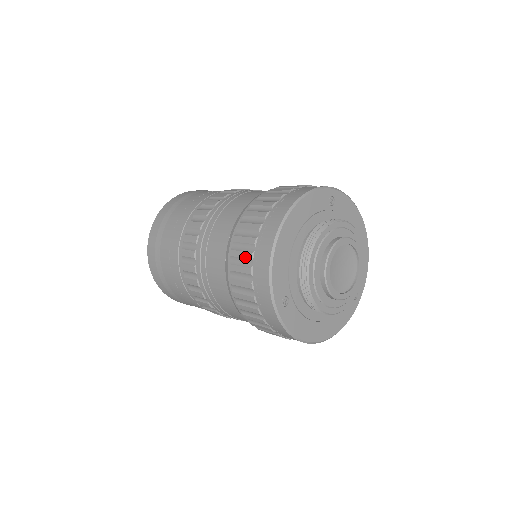
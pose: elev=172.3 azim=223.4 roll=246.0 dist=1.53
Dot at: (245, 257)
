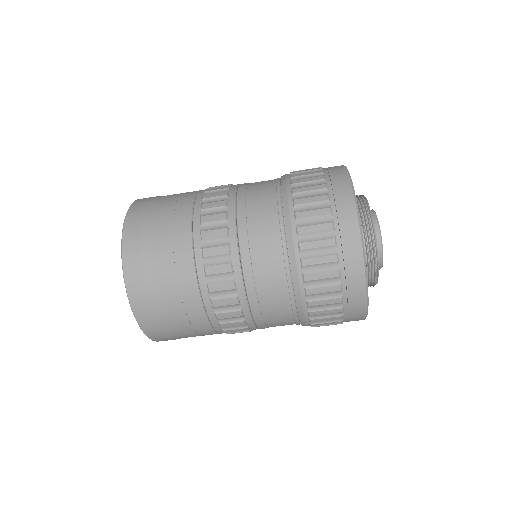
Dot at: (313, 169)
